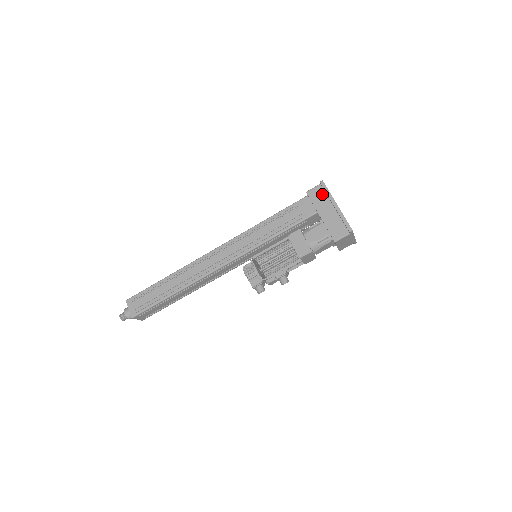
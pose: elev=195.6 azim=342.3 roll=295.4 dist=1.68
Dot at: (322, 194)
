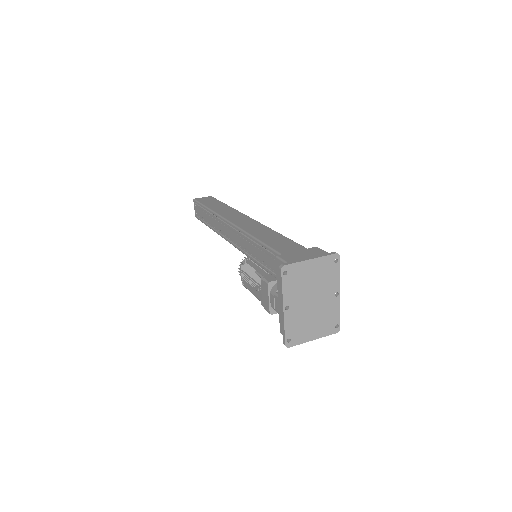
Dot at: occluded
